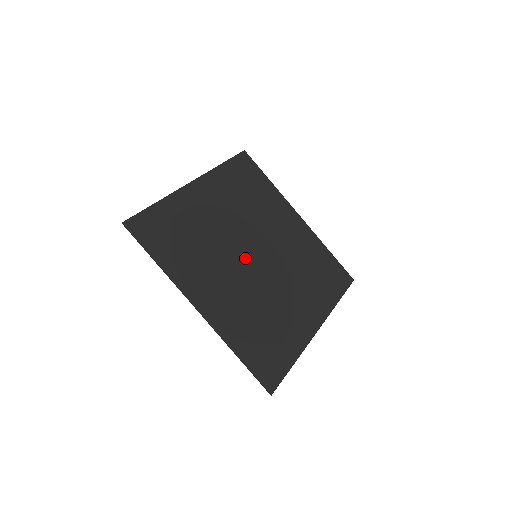
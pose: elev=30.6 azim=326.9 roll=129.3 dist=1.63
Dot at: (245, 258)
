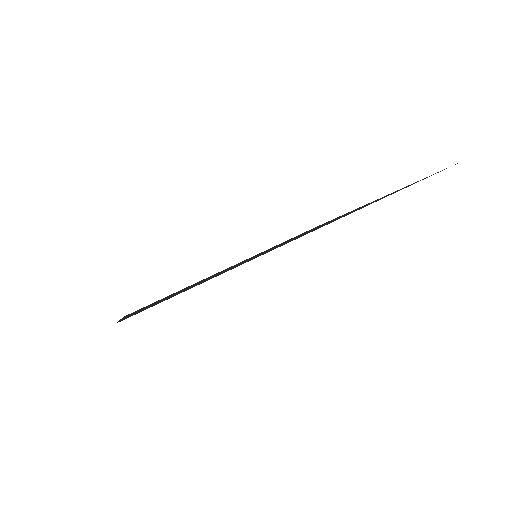
Dot at: occluded
